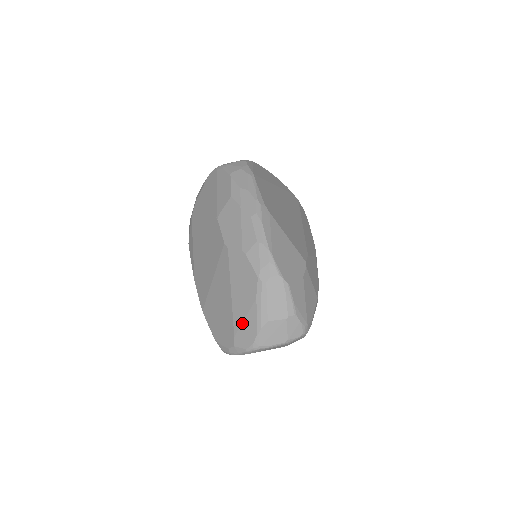
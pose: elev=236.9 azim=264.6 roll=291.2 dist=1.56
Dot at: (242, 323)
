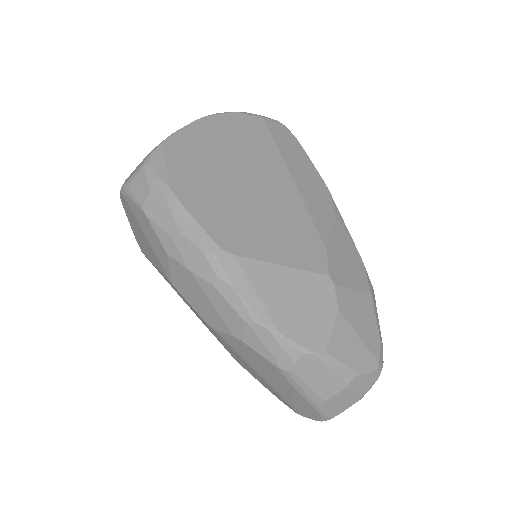
Dot at: (293, 401)
